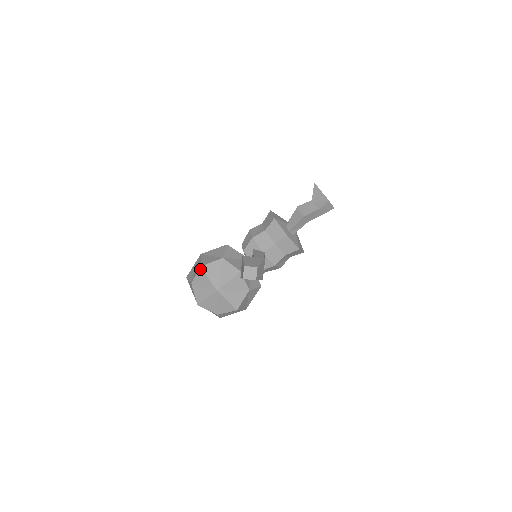
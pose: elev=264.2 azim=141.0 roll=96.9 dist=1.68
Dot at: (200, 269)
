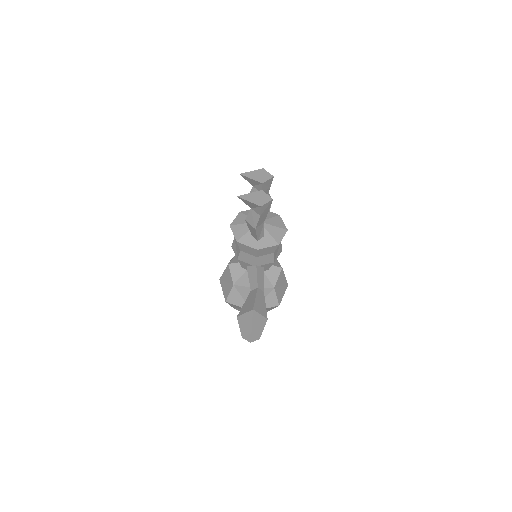
Dot at: occluded
